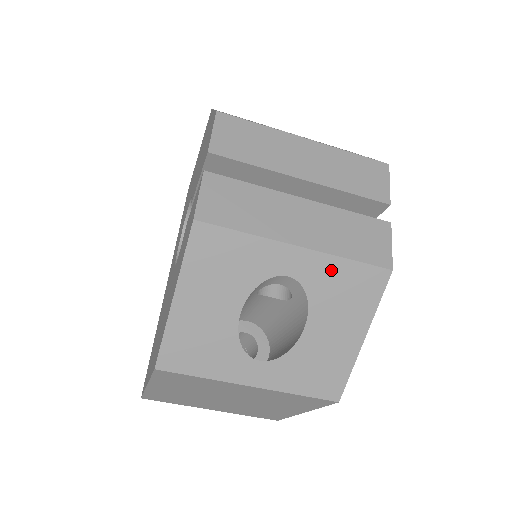
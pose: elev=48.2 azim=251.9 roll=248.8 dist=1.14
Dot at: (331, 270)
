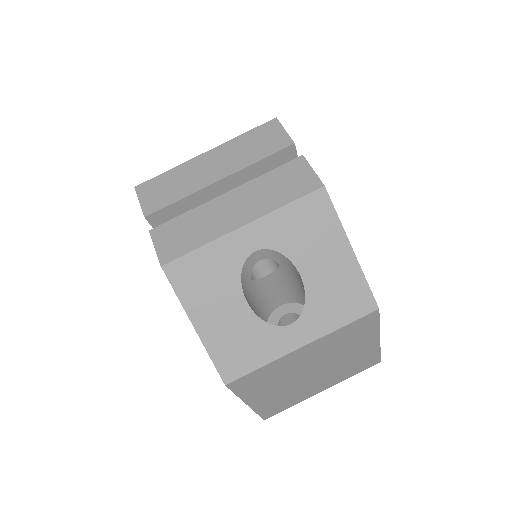
Dot at: (281, 222)
